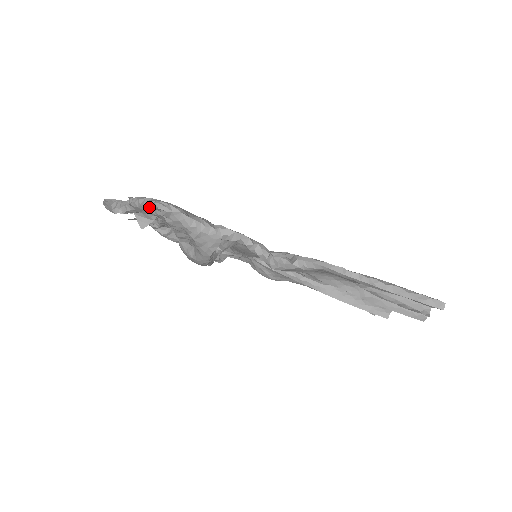
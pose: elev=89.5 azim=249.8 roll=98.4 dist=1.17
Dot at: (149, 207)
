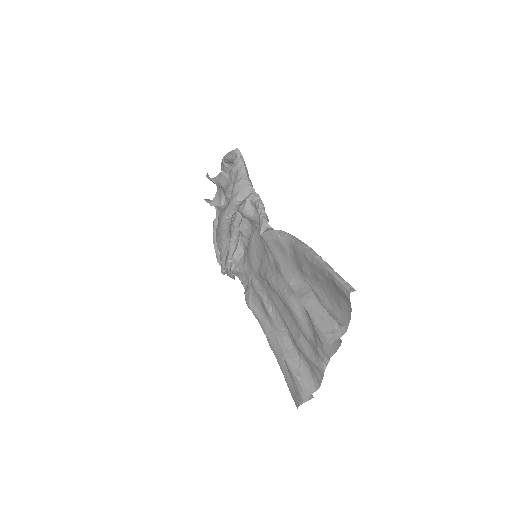
Dot at: (231, 153)
